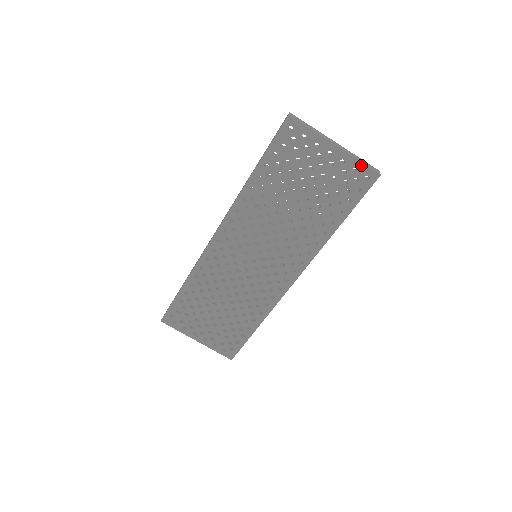
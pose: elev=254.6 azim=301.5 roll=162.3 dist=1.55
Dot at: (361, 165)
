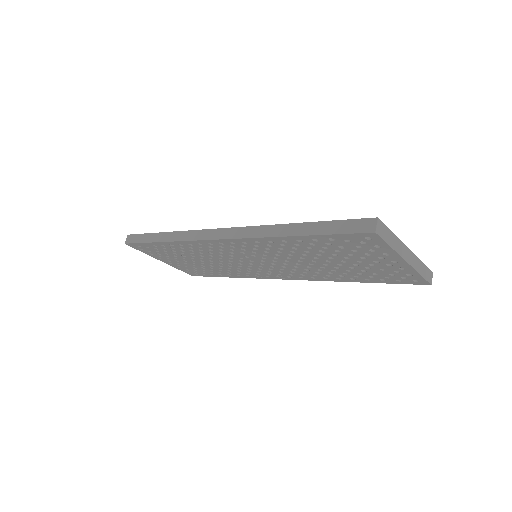
Dot at: (419, 276)
